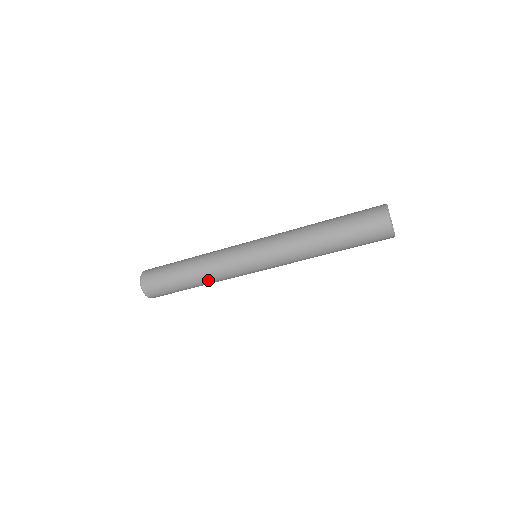
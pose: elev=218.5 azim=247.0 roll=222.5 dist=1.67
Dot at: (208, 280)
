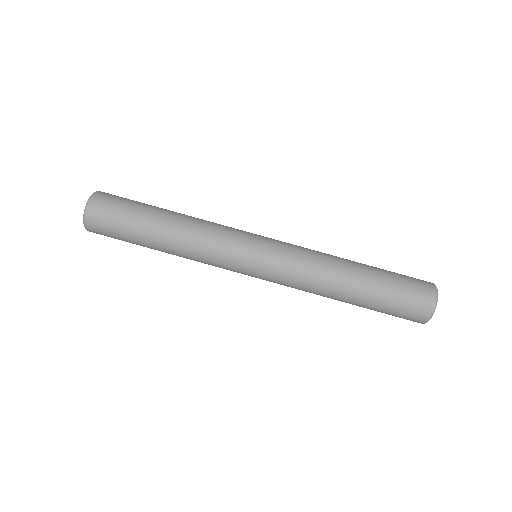
Dot at: (184, 241)
